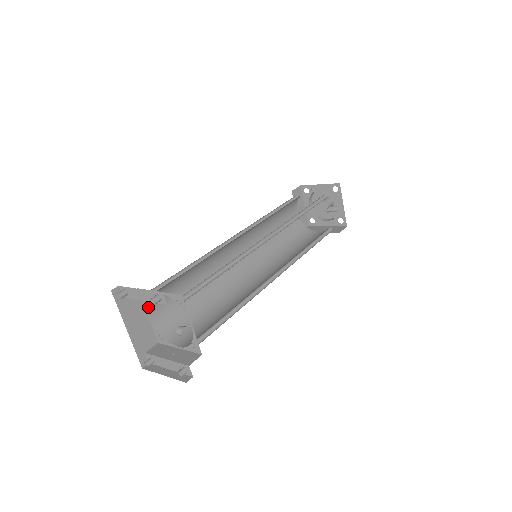
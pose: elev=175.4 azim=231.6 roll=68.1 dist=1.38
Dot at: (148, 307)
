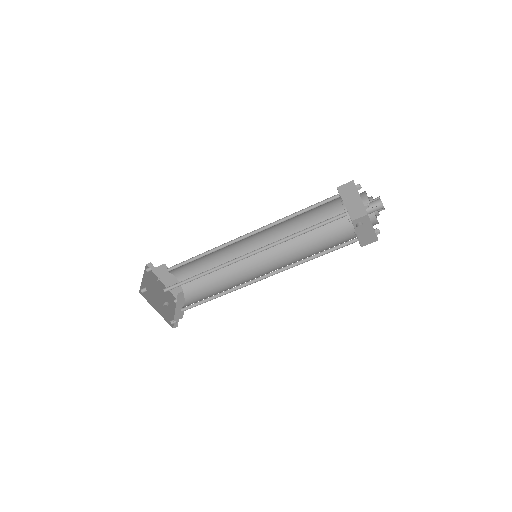
Dot at: (173, 273)
